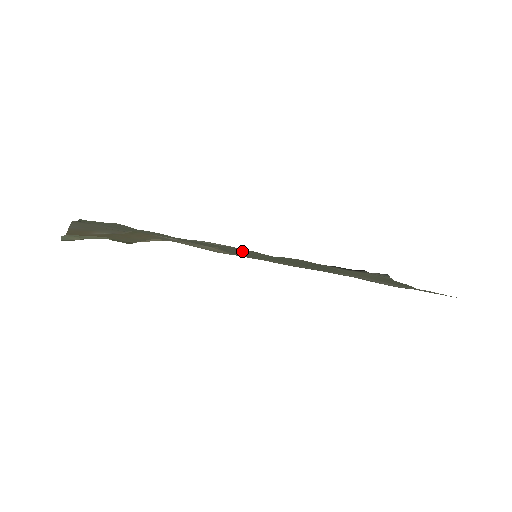
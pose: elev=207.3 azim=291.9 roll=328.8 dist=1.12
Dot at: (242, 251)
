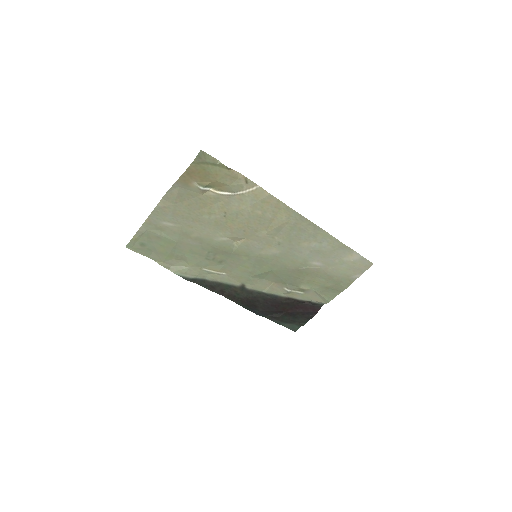
Dot at: (239, 271)
